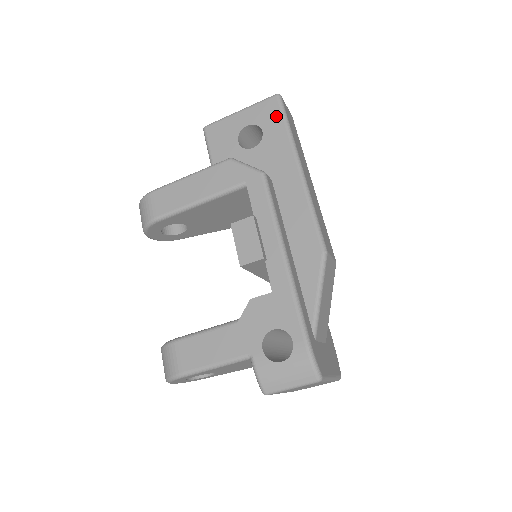
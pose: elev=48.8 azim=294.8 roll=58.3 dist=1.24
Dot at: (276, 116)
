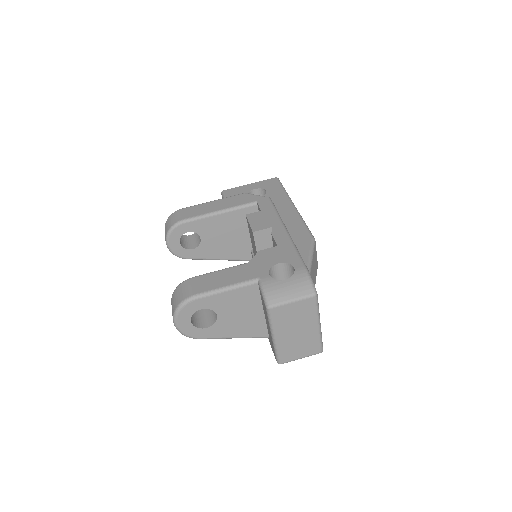
Dot at: (276, 185)
